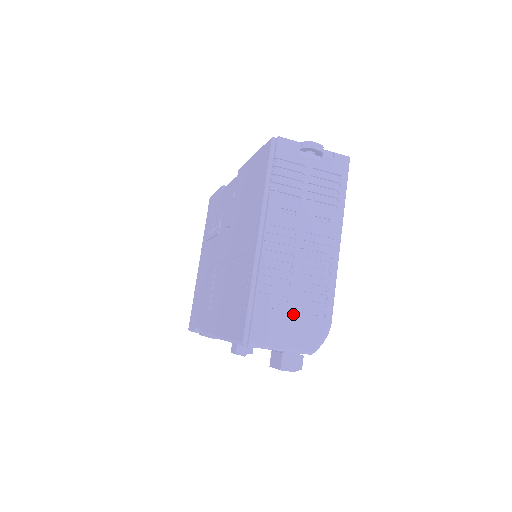
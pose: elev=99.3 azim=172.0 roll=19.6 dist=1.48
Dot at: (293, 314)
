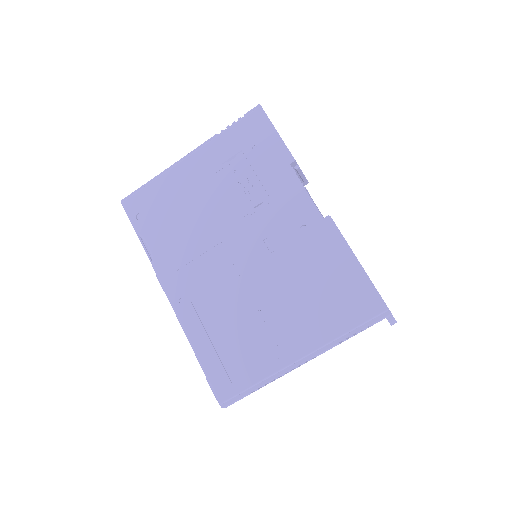
Dot at: occluded
